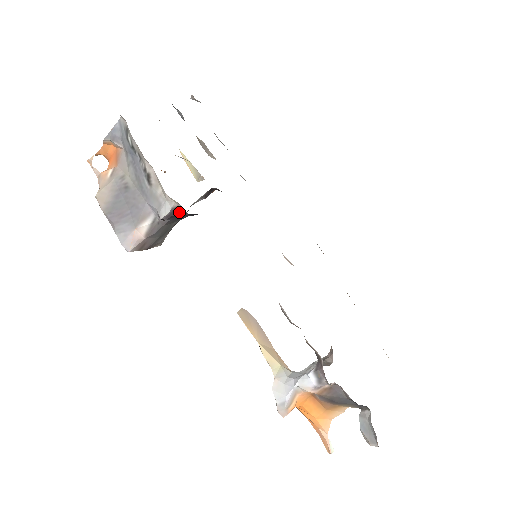
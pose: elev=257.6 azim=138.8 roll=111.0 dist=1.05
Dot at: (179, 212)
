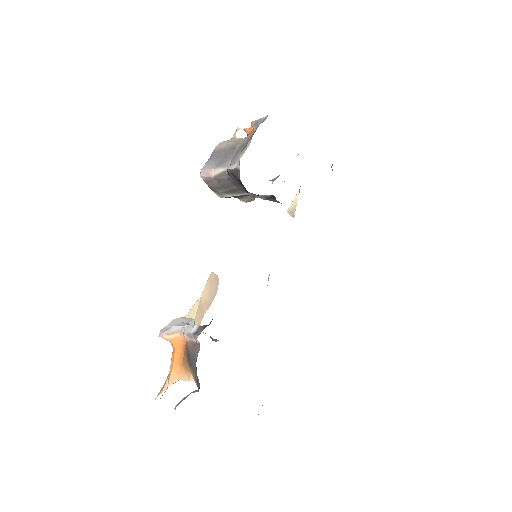
Dot at: (237, 174)
